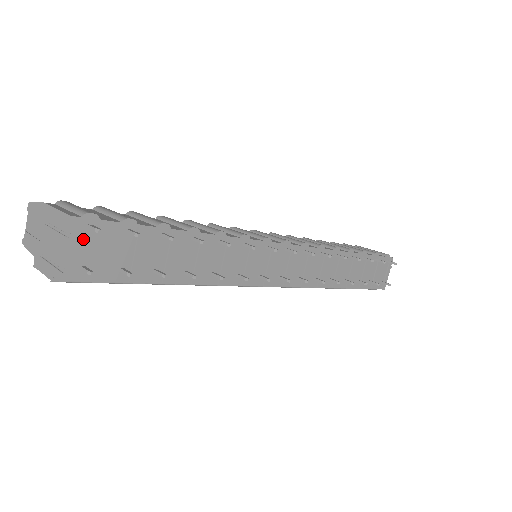
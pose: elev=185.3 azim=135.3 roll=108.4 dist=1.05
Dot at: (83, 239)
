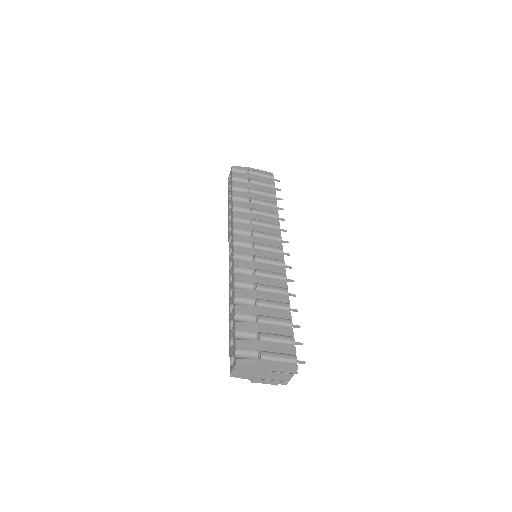
Dot at: occluded
